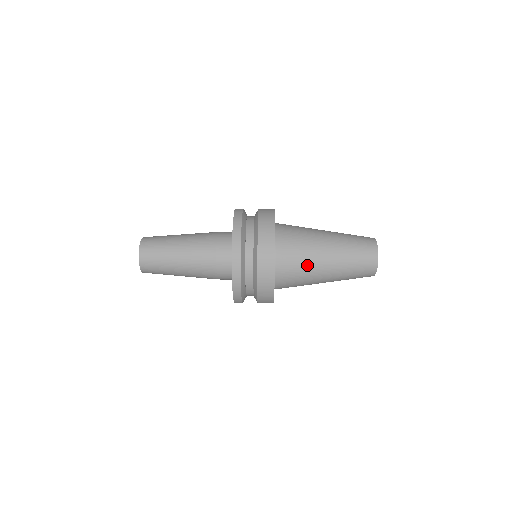
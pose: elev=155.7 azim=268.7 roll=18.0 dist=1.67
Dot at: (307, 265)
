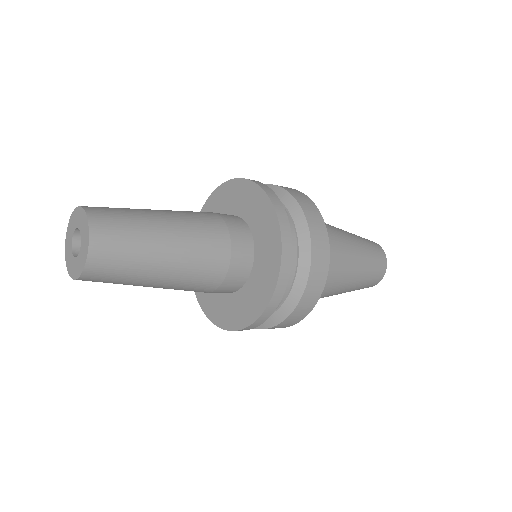
Dot at: (339, 249)
